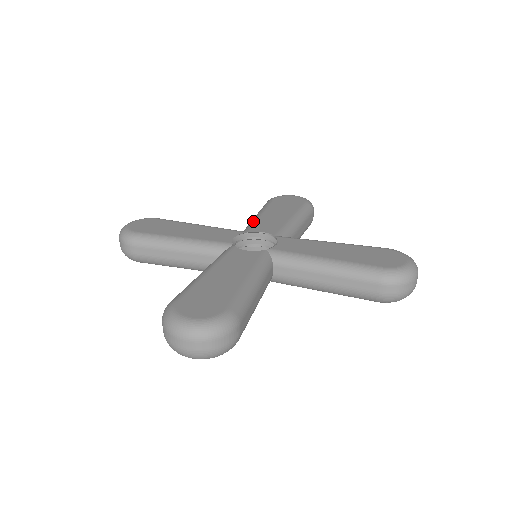
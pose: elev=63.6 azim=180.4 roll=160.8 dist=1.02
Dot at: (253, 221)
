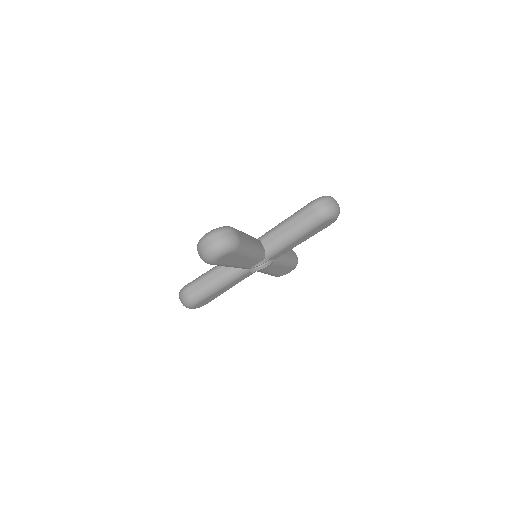
Dot at: occluded
